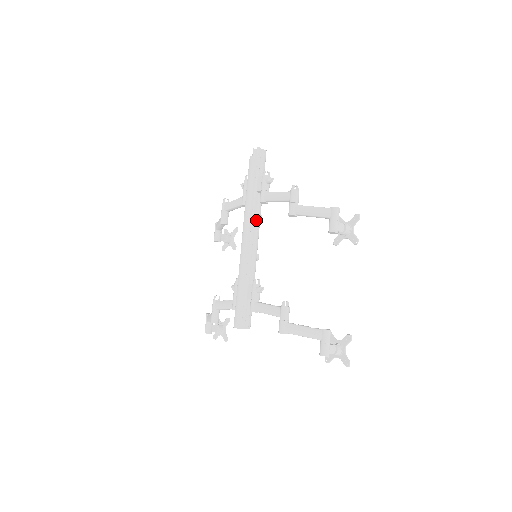
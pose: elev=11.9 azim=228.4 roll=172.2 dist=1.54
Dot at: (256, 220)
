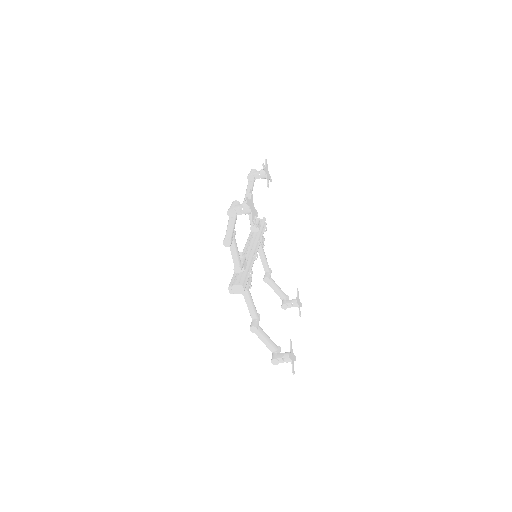
Dot at: occluded
